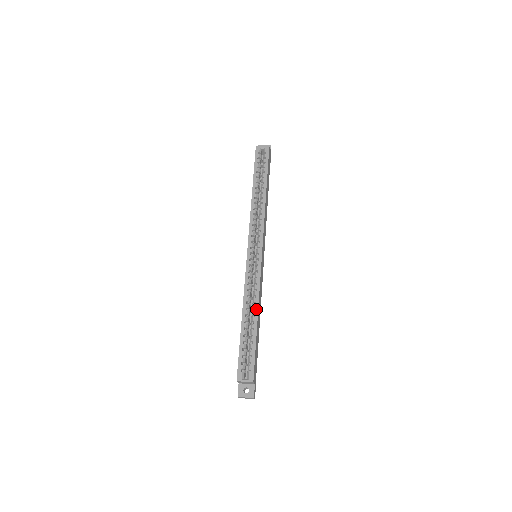
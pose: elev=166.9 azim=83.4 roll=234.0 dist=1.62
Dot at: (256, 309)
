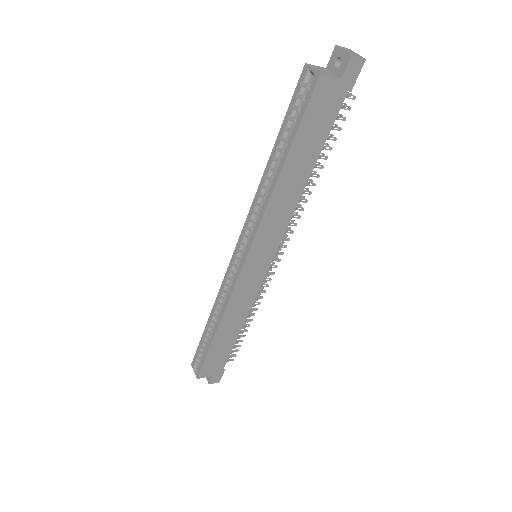
Dot at: (218, 323)
